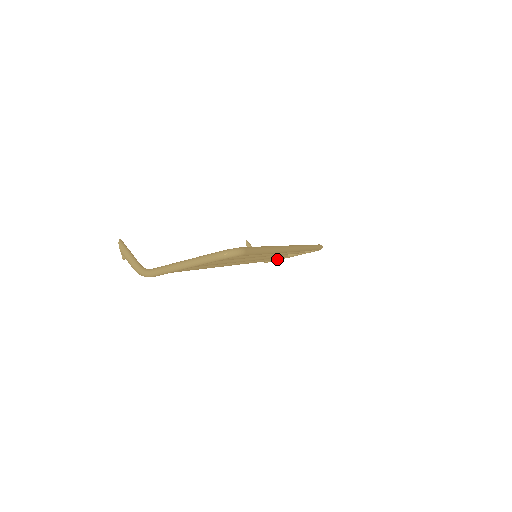
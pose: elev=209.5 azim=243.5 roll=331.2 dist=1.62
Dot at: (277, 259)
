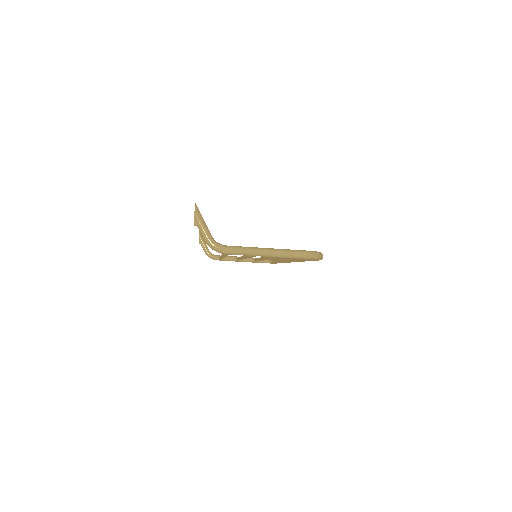
Dot at: (227, 260)
